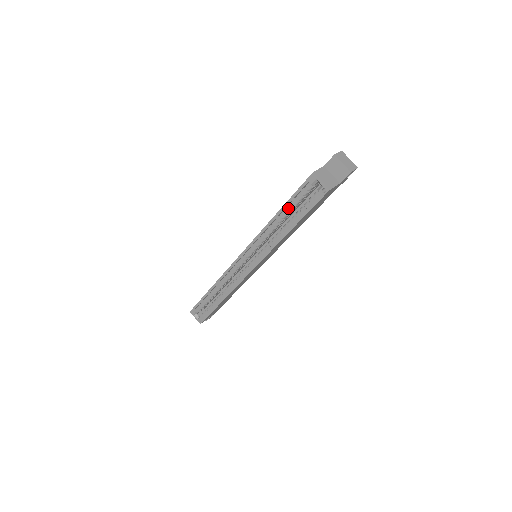
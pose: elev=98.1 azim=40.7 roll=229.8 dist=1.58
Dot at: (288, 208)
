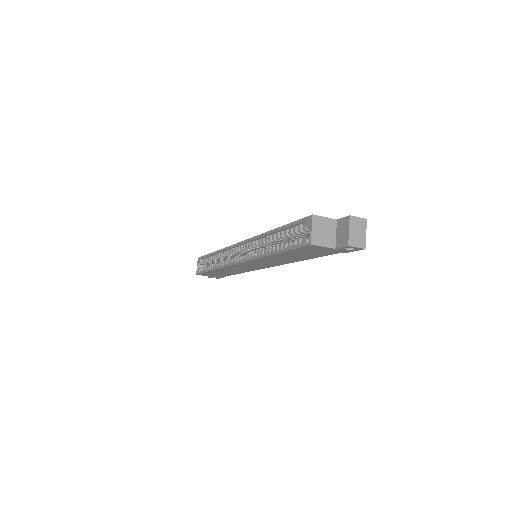
Dot at: occluded
